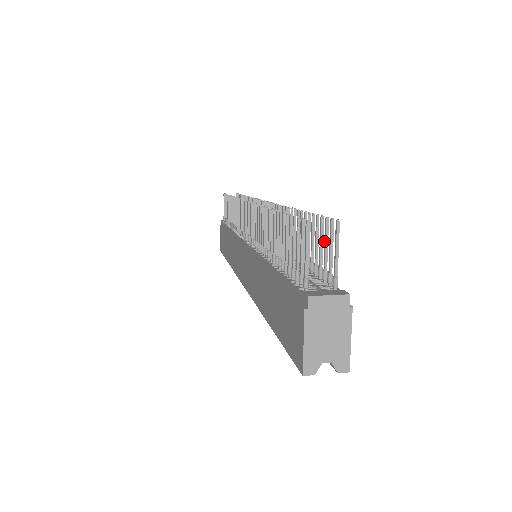
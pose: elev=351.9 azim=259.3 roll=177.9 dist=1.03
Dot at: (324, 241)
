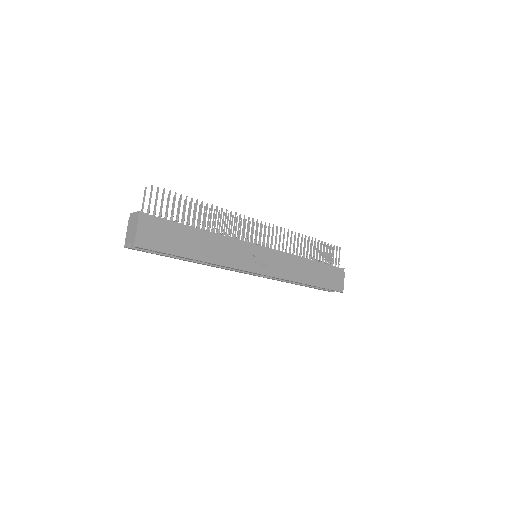
Dot at: (163, 200)
